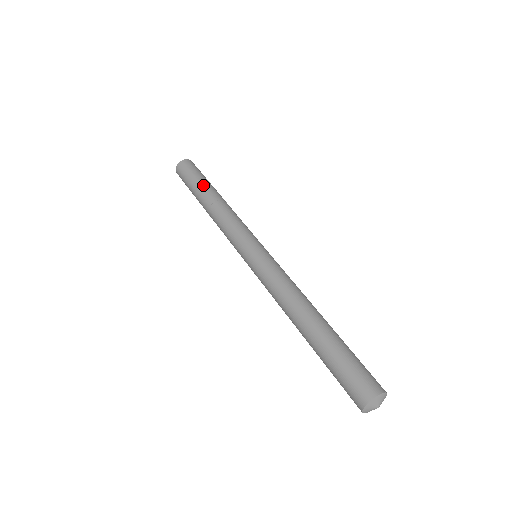
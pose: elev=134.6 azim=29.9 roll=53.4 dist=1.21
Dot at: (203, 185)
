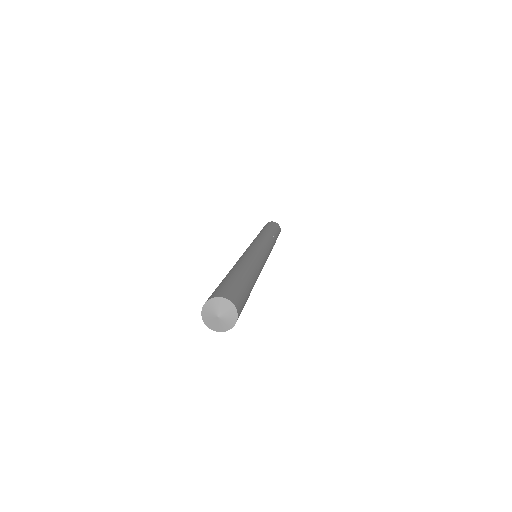
Dot at: (269, 227)
